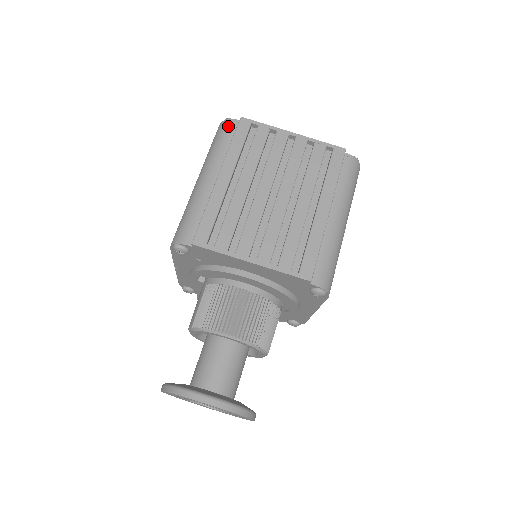
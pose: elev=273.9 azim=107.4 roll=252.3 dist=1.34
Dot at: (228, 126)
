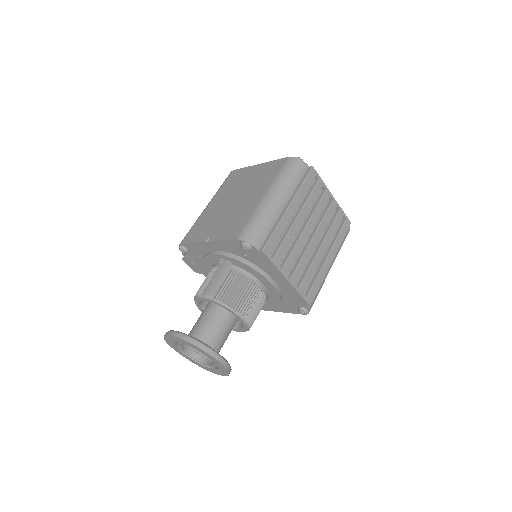
Dot at: (301, 166)
